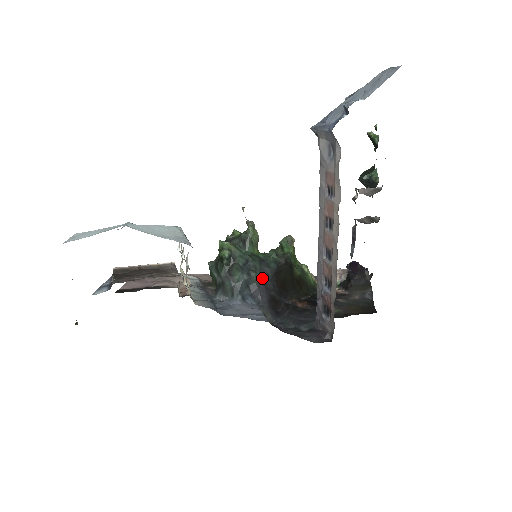
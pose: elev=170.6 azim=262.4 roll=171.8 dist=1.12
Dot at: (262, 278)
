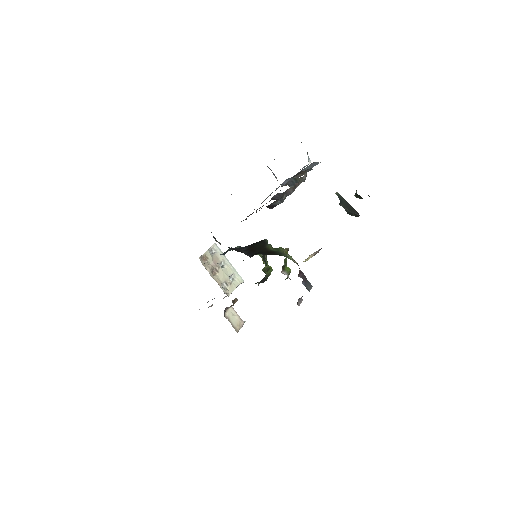
Dot at: (241, 248)
